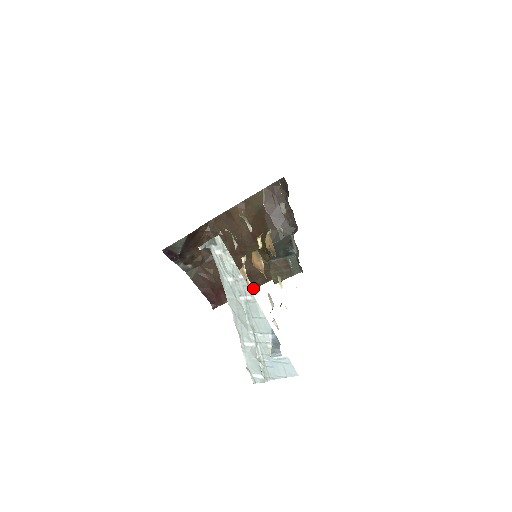
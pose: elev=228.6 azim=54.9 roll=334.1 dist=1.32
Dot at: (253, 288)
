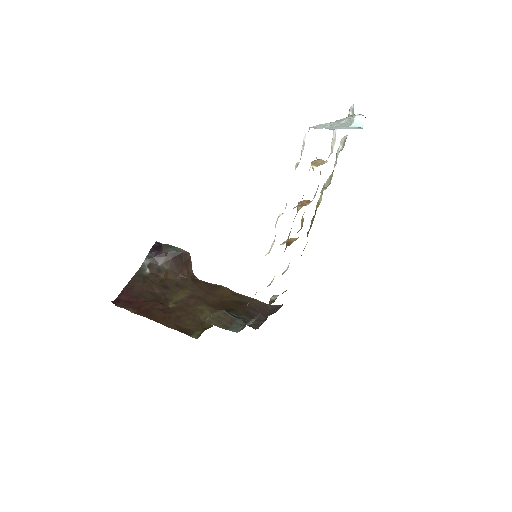
Dot at: (166, 325)
